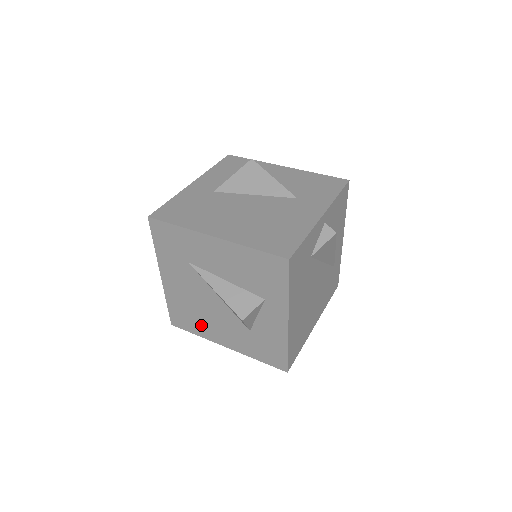
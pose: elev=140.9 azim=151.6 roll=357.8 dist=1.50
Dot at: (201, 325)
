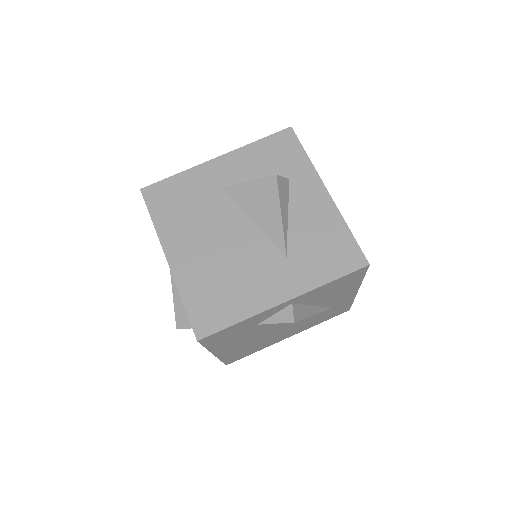
Dot at: occluded
